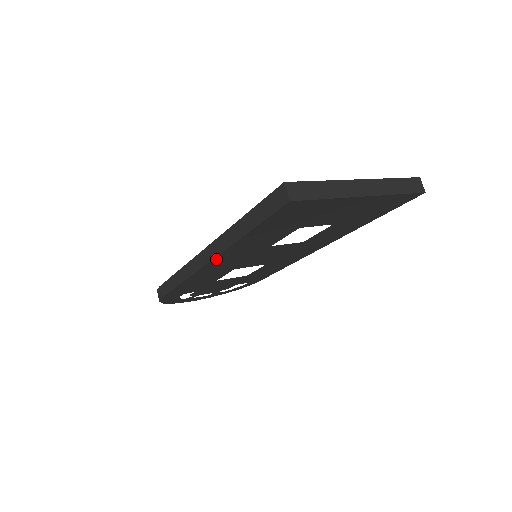
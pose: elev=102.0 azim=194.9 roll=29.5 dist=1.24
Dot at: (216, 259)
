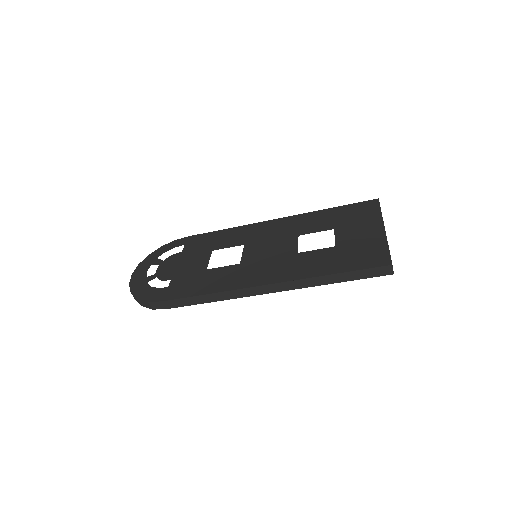
Dot at: (280, 289)
